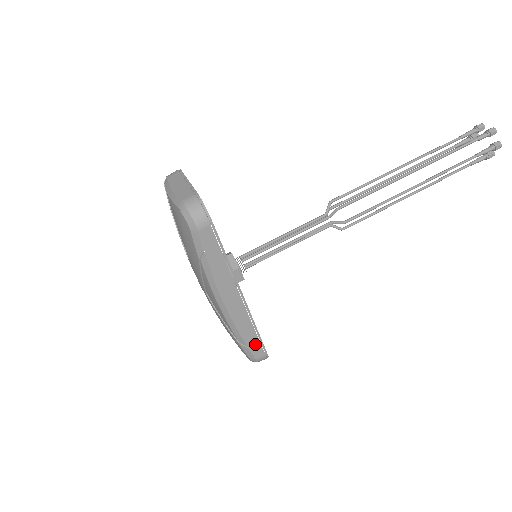
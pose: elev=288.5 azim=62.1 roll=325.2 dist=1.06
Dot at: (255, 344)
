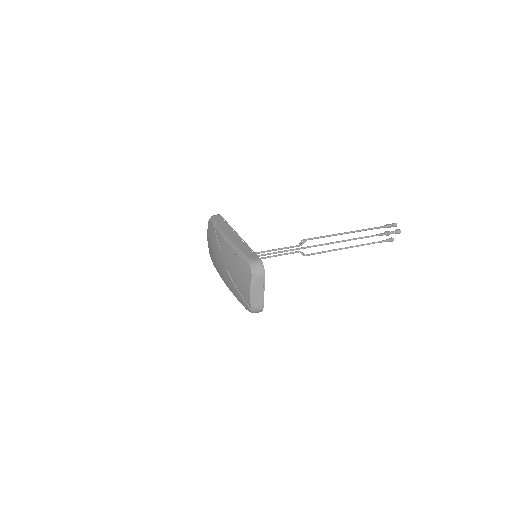
Dot at: (249, 253)
